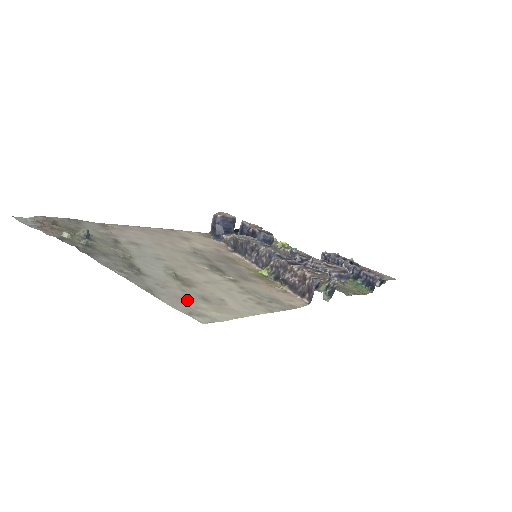
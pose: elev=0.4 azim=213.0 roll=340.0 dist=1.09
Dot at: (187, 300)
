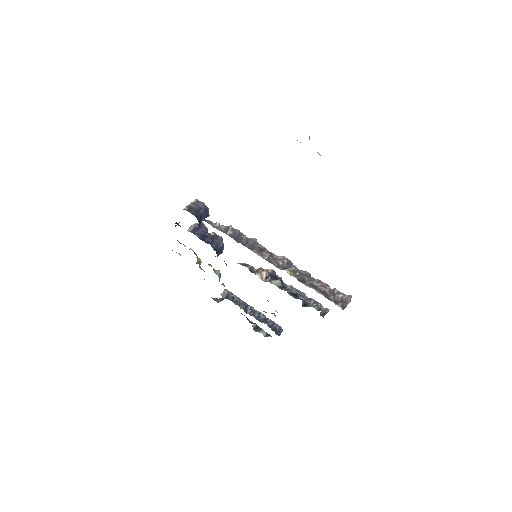
Dot at: occluded
